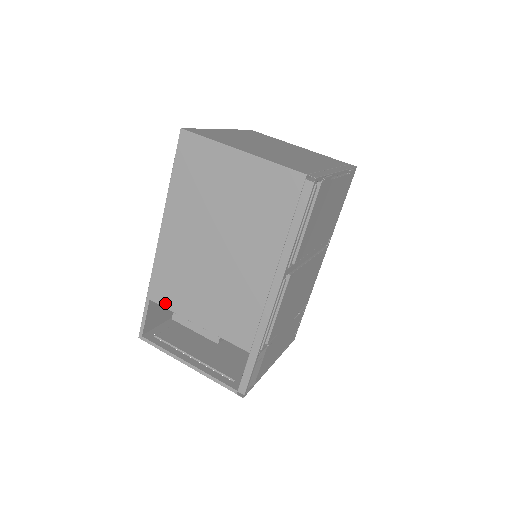
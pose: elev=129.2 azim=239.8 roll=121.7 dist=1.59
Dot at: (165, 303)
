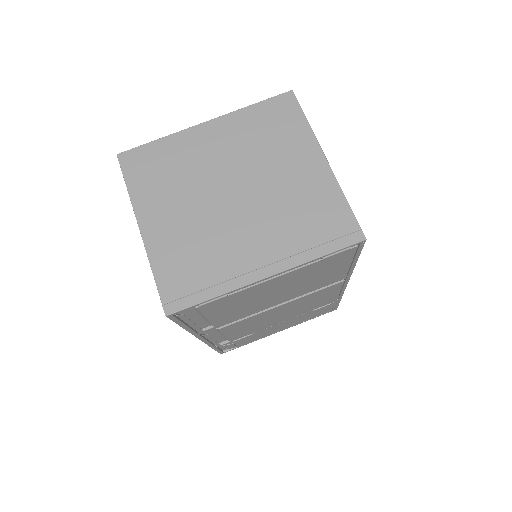
Dot at: occluded
